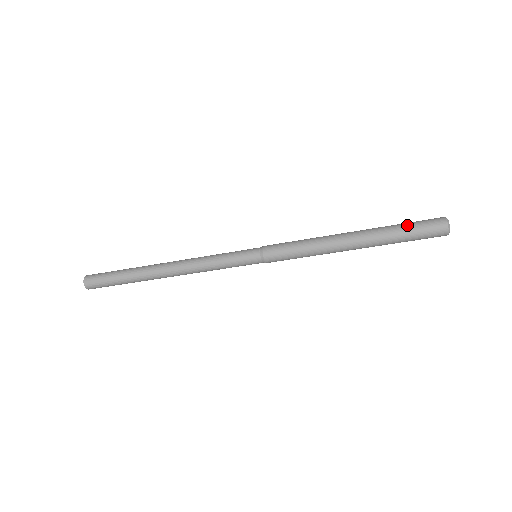
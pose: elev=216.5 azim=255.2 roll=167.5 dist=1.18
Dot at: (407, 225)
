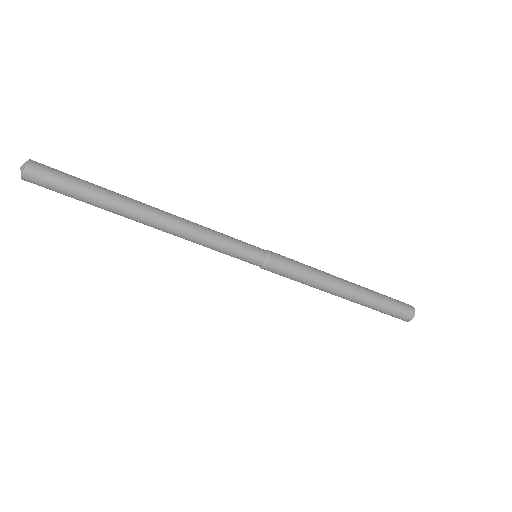
Dot at: occluded
